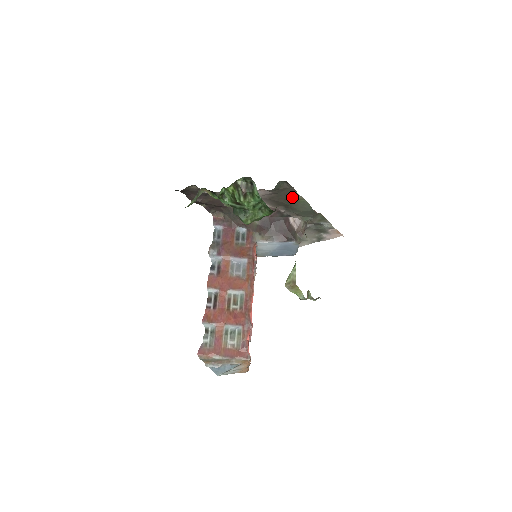
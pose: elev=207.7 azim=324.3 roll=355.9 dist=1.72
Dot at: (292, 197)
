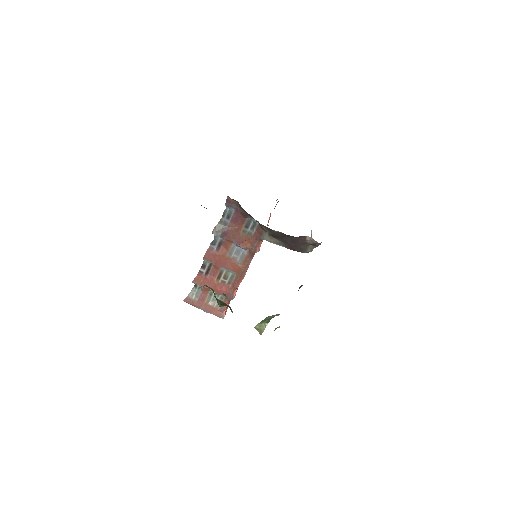
Dot at: occluded
